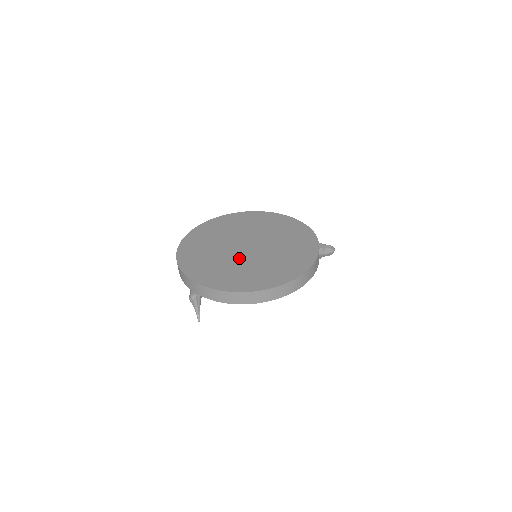
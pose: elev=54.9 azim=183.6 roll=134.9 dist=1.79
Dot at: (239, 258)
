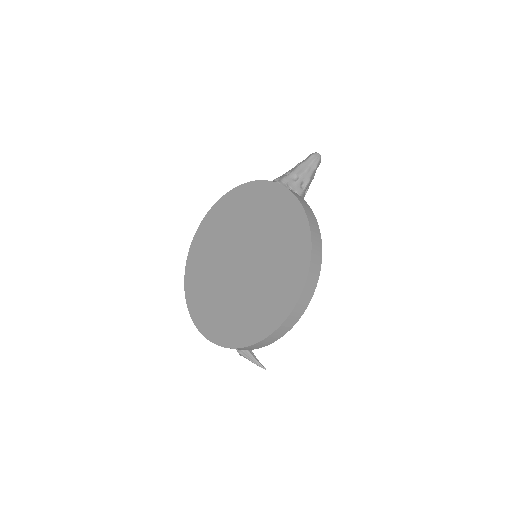
Dot at: (243, 285)
